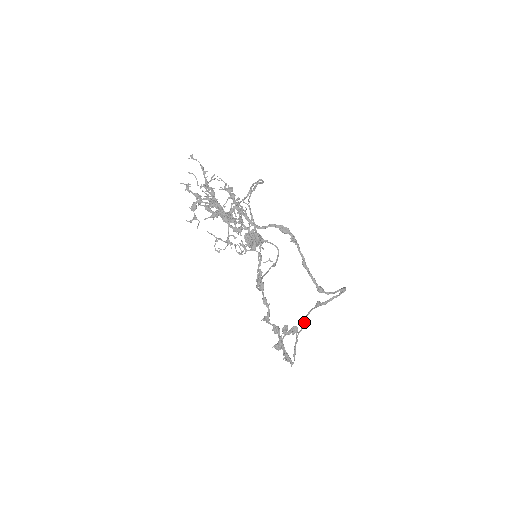
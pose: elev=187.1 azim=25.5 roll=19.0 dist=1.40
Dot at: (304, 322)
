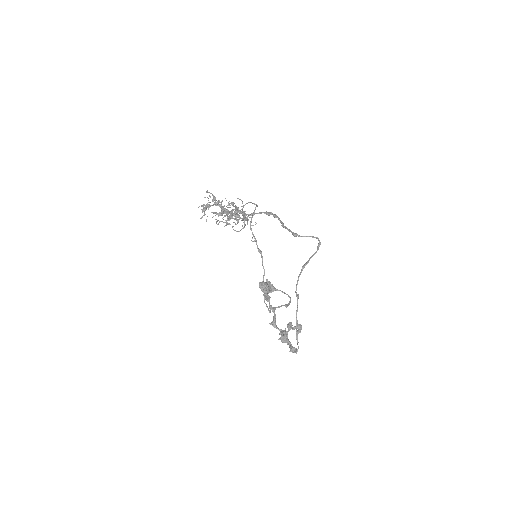
Dot at: (298, 295)
